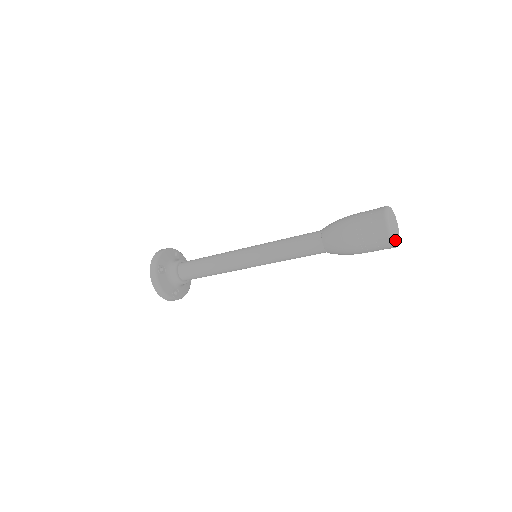
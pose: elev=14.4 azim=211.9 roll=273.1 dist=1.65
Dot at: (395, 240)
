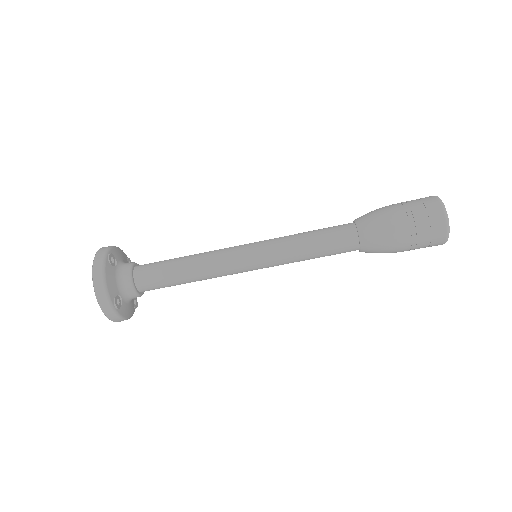
Dot at: occluded
